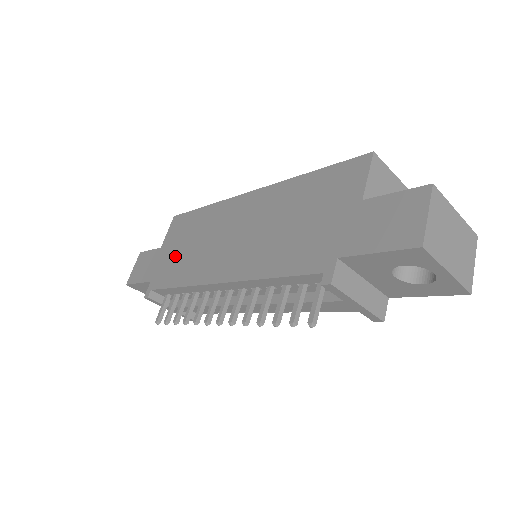
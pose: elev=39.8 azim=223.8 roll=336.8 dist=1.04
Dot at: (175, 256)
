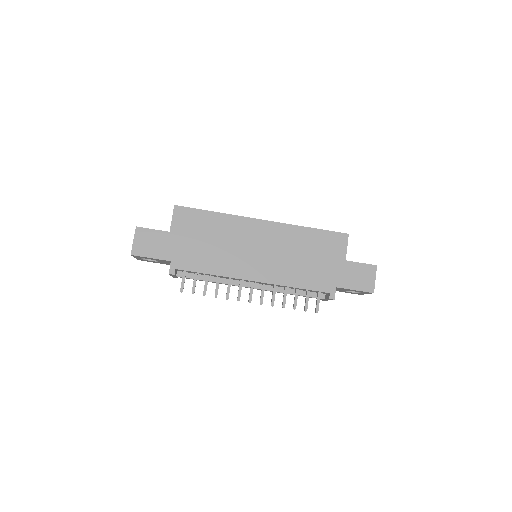
Dot at: (196, 247)
